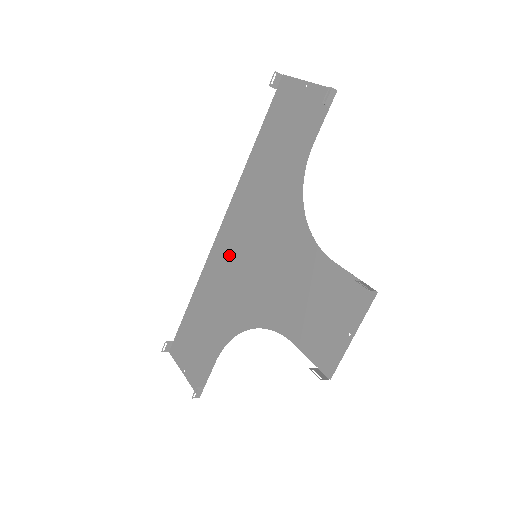
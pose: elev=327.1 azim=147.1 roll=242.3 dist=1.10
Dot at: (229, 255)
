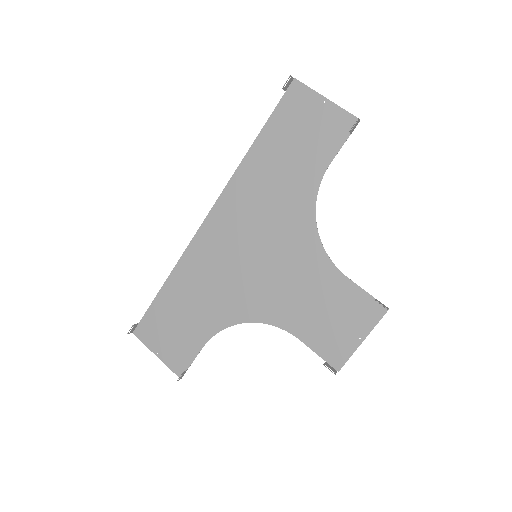
Dot at: (220, 249)
